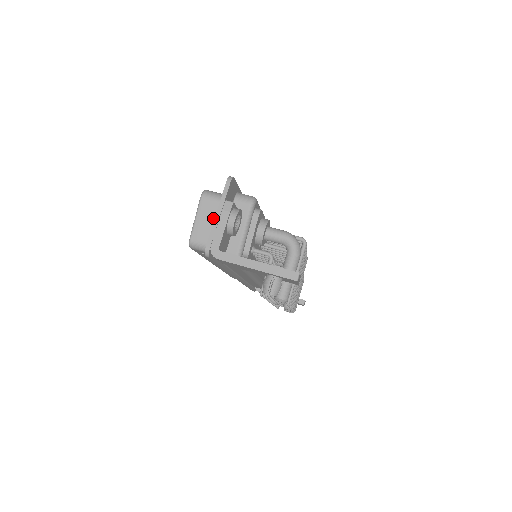
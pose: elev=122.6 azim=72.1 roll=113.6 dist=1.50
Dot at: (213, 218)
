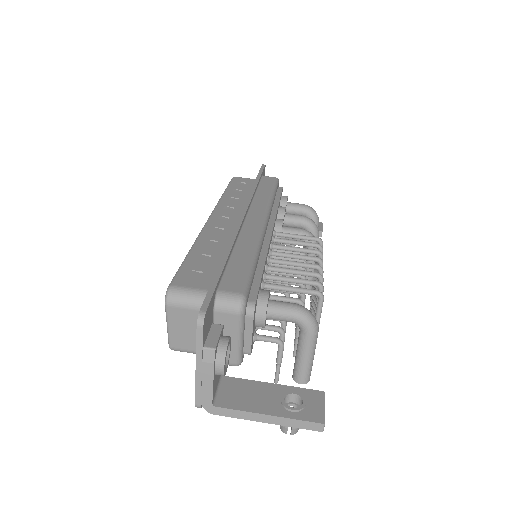
Dot at: (191, 326)
